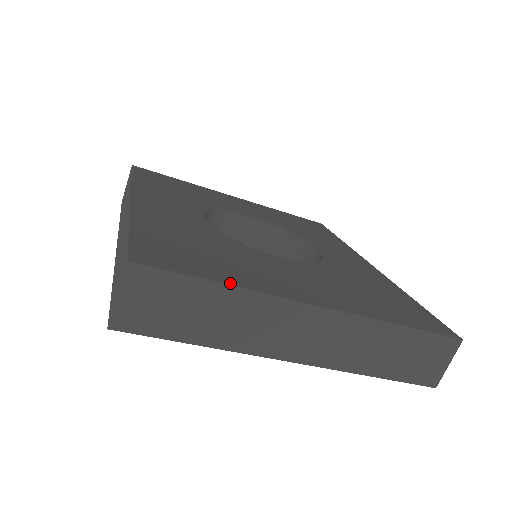
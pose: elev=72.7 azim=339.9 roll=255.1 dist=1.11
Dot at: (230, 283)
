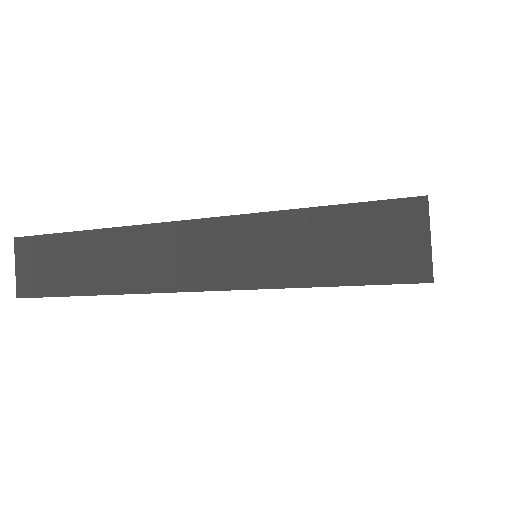
Dot at: occluded
